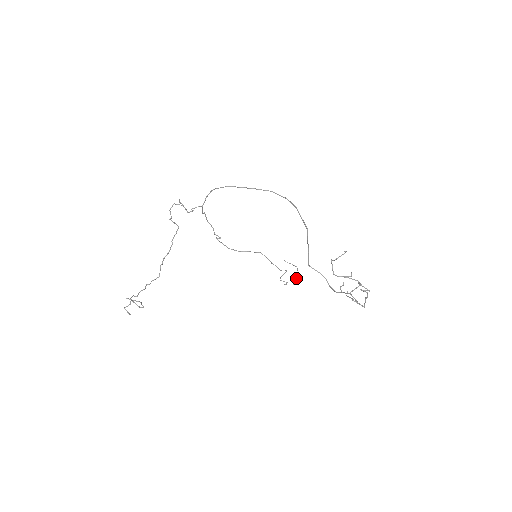
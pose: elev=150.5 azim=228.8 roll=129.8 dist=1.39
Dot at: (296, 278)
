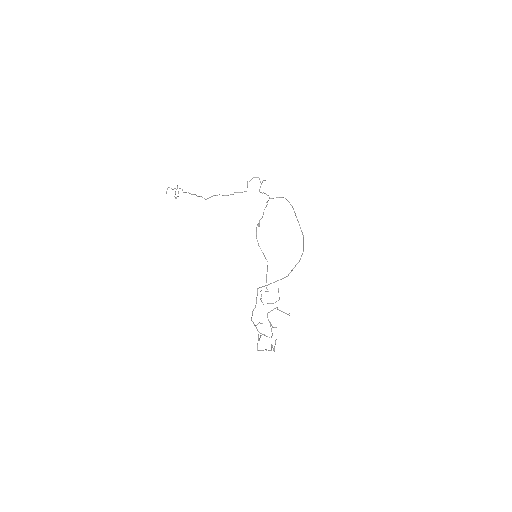
Dot at: (269, 303)
